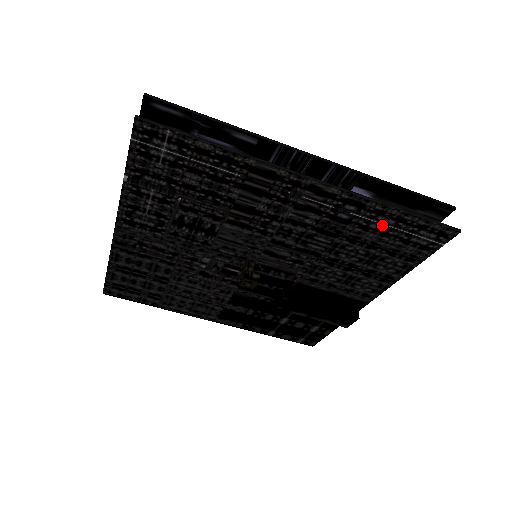
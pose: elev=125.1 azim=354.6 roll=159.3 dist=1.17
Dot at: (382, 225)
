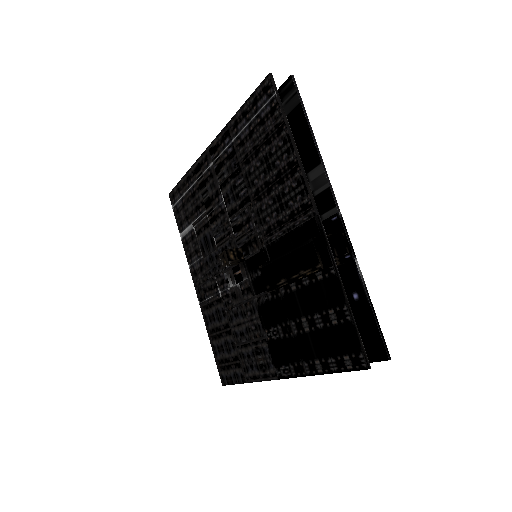
Dot at: (244, 130)
